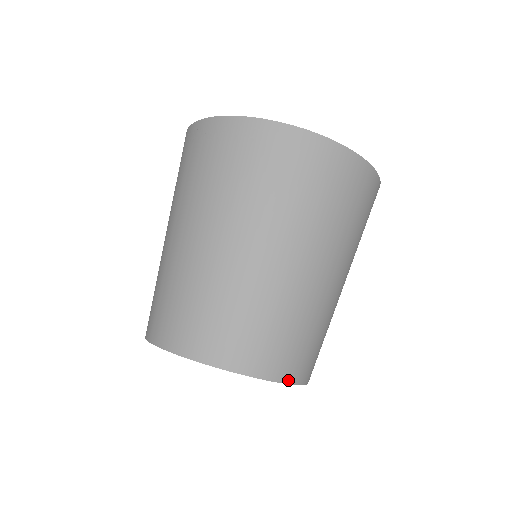
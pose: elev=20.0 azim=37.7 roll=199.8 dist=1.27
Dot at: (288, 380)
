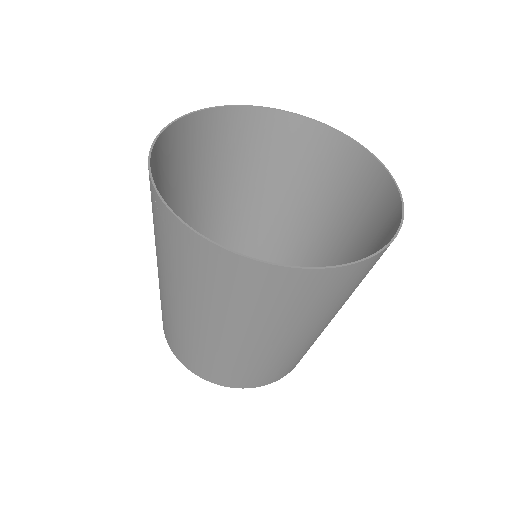
Dot at: (229, 386)
